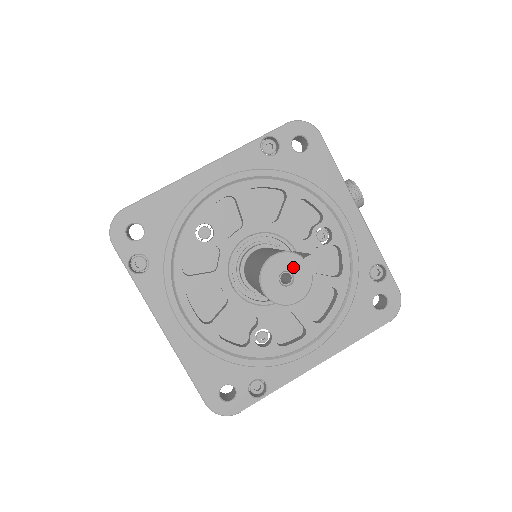
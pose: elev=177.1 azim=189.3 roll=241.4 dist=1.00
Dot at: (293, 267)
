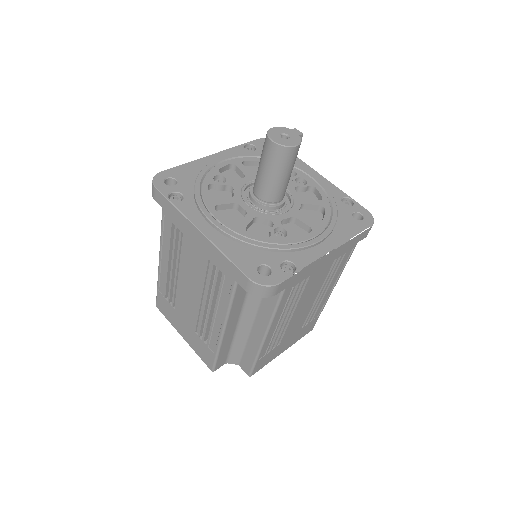
Dot at: (286, 132)
